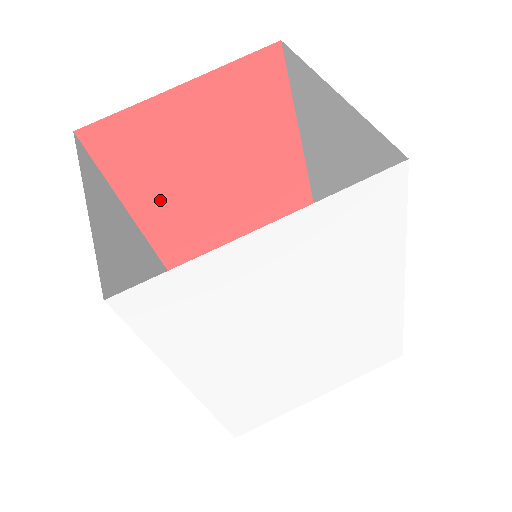
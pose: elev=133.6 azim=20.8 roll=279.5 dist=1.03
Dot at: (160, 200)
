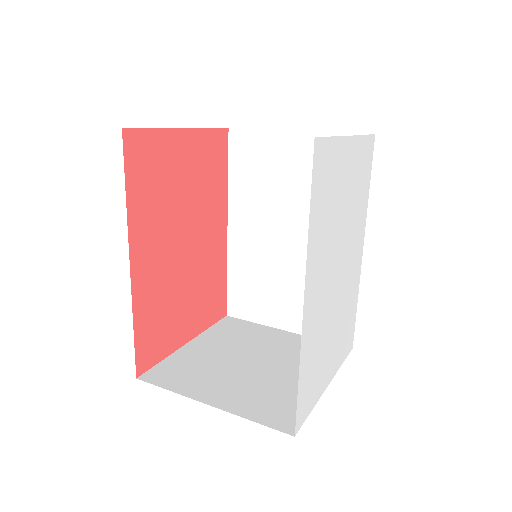
Dot at: (150, 228)
